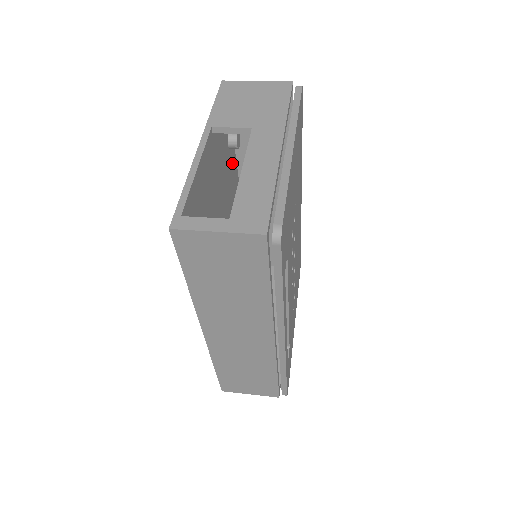
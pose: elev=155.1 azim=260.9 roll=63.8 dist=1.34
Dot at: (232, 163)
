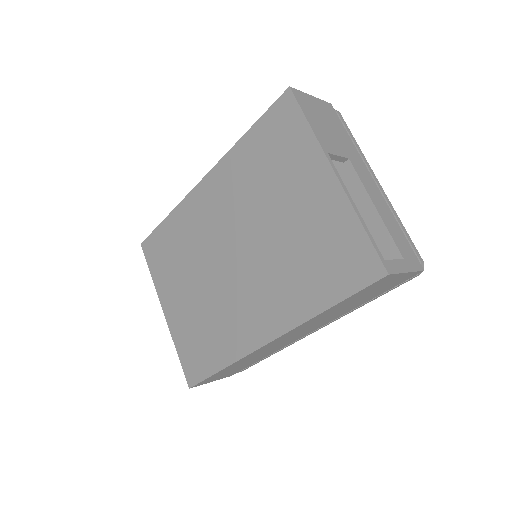
Dot at: occluded
